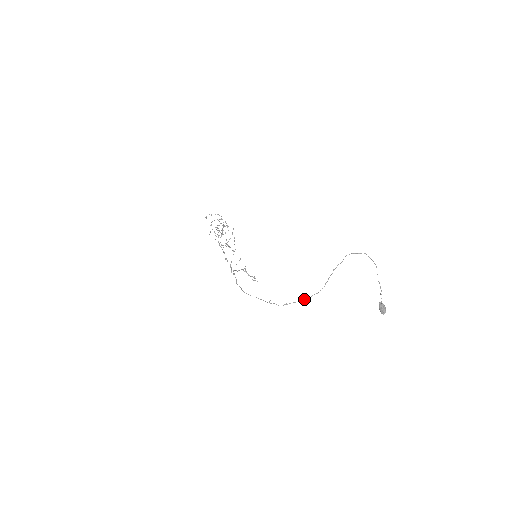
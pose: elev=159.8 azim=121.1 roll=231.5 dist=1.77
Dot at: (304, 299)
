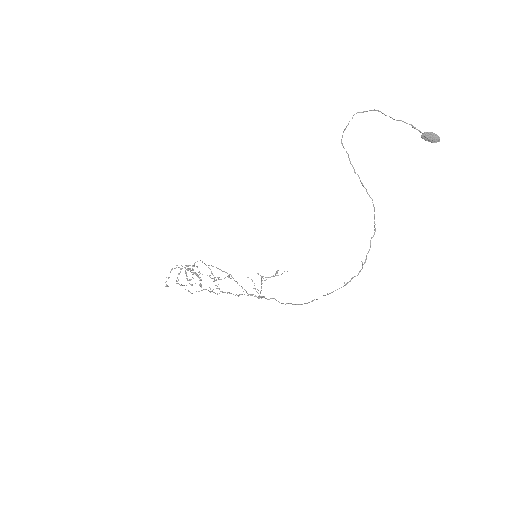
Dot at: (373, 236)
